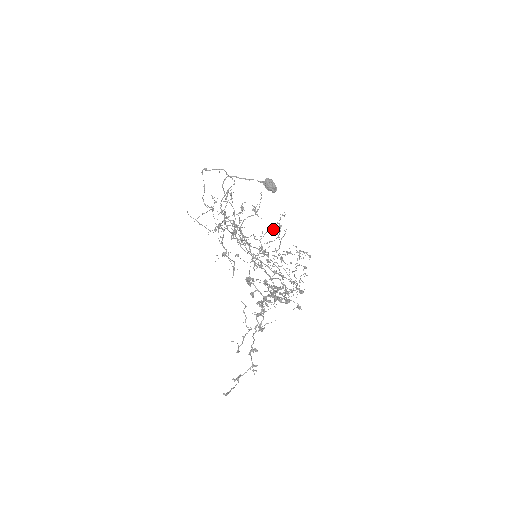
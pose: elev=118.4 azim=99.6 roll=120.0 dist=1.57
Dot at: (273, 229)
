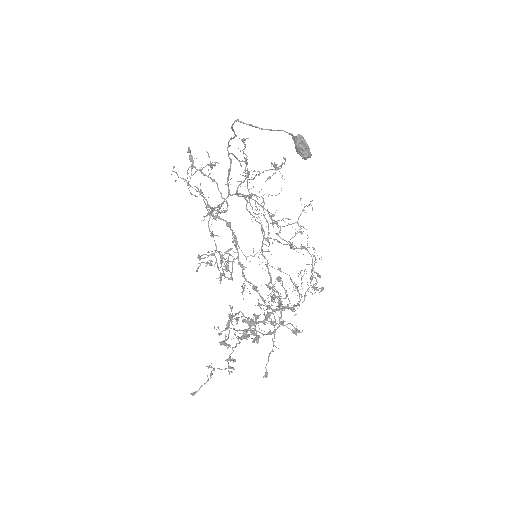
Dot at: (289, 219)
